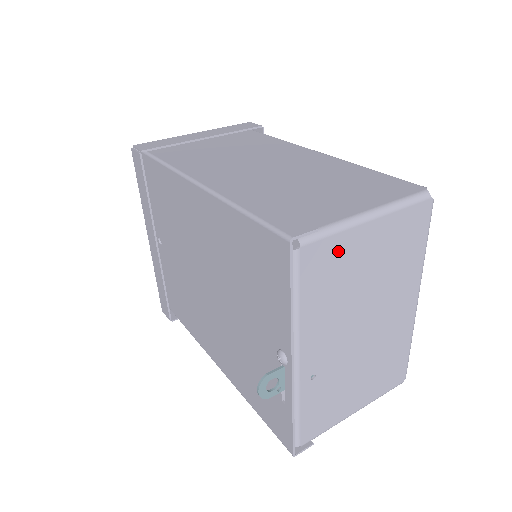
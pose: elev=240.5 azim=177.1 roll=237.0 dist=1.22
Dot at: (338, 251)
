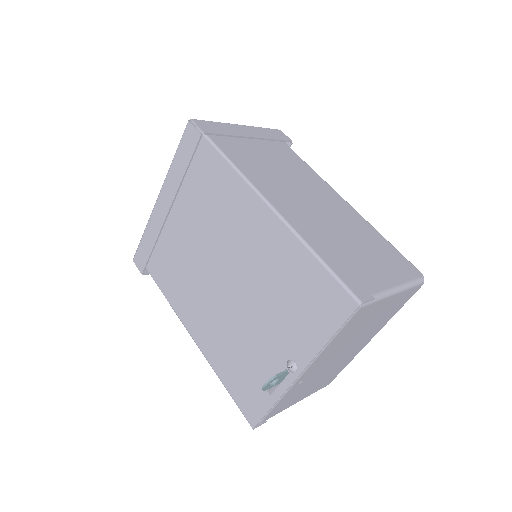
Dot at: (370, 311)
